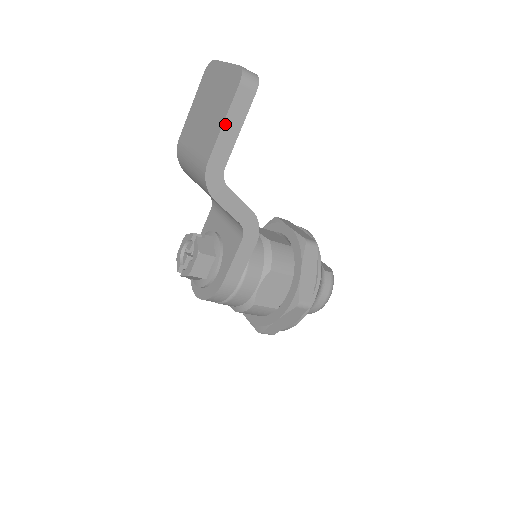
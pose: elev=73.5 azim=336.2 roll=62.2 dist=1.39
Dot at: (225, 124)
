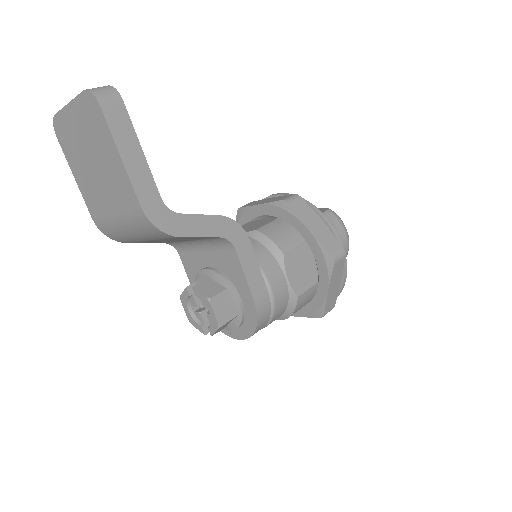
Dot at: (123, 157)
